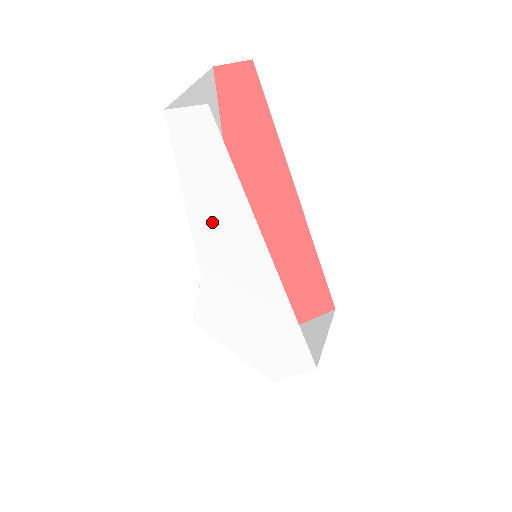
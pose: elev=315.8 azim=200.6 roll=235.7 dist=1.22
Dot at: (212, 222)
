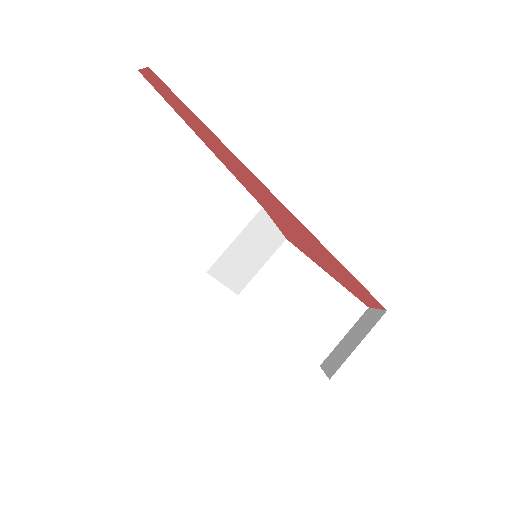
Dot at: occluded
